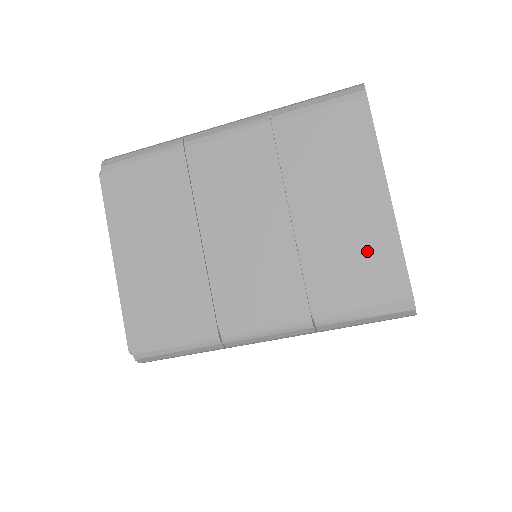
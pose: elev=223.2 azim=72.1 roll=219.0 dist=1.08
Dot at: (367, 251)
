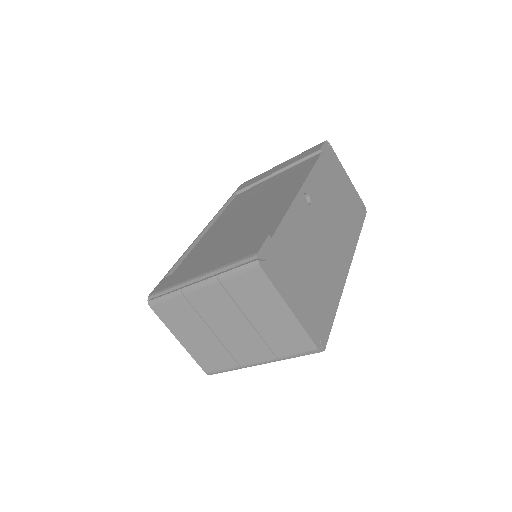
Dot at: (290, 333)
